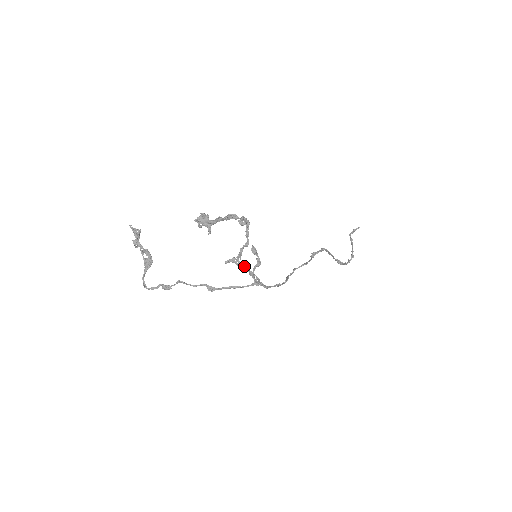
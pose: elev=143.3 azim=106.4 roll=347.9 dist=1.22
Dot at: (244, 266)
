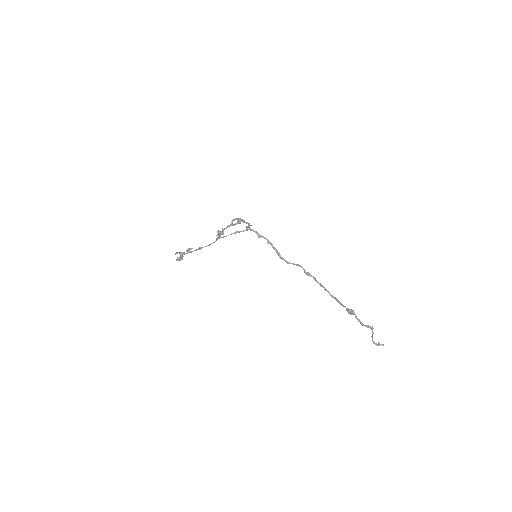
Dot at: (240, 222)
